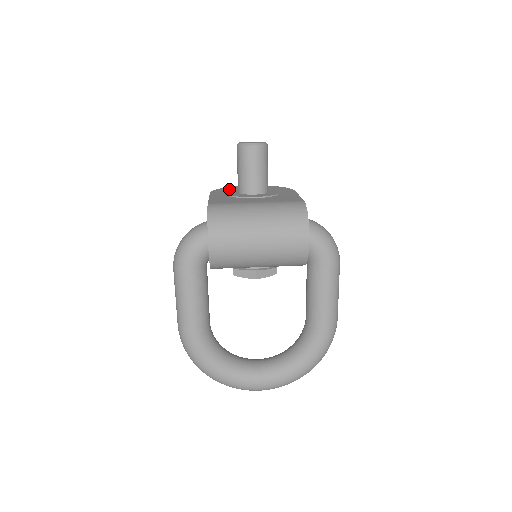
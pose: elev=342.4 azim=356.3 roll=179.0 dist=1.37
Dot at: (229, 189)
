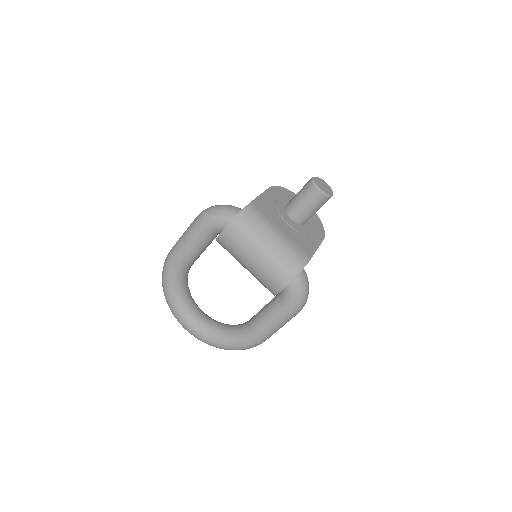
Dot at: (287, 194)
